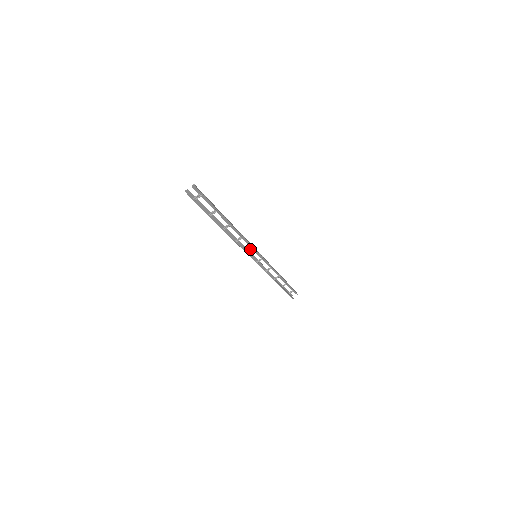
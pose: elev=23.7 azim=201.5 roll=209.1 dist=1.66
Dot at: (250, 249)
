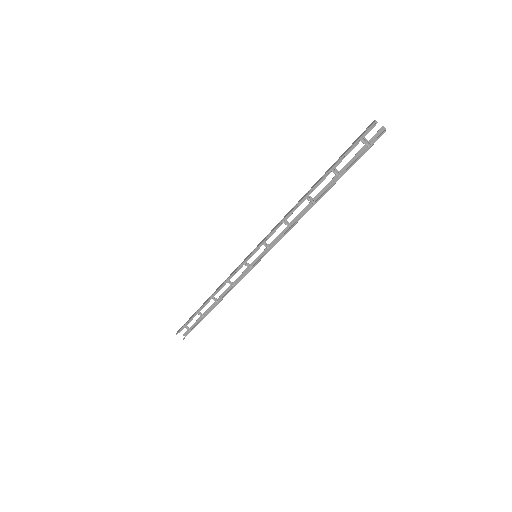
Dot at: (268, 244)
